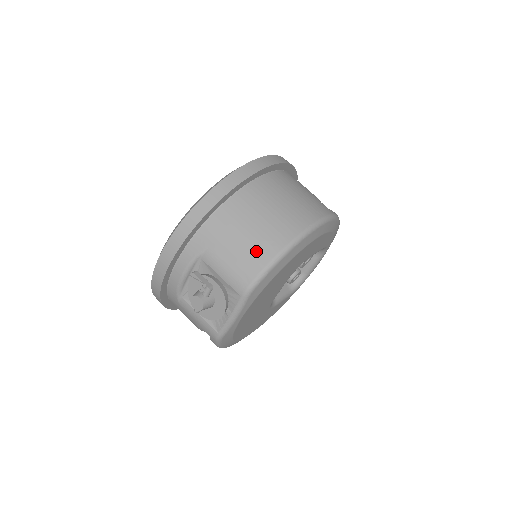
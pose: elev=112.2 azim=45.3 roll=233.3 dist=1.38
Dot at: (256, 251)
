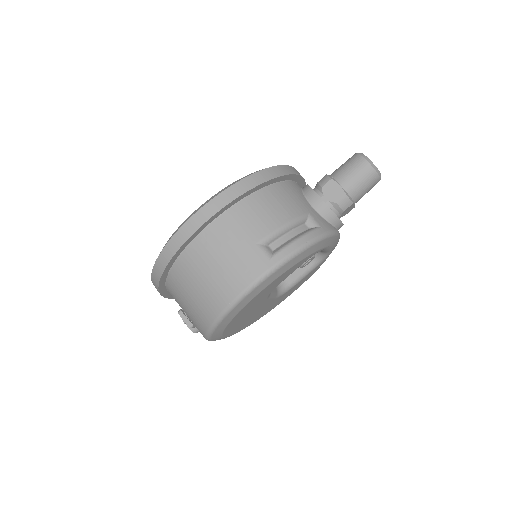
Dot at: (197, 319)
